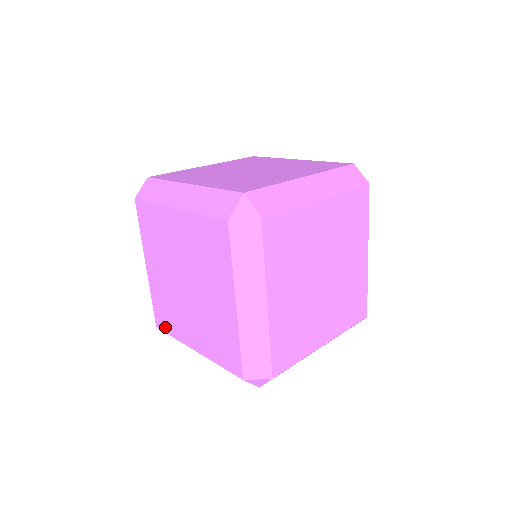
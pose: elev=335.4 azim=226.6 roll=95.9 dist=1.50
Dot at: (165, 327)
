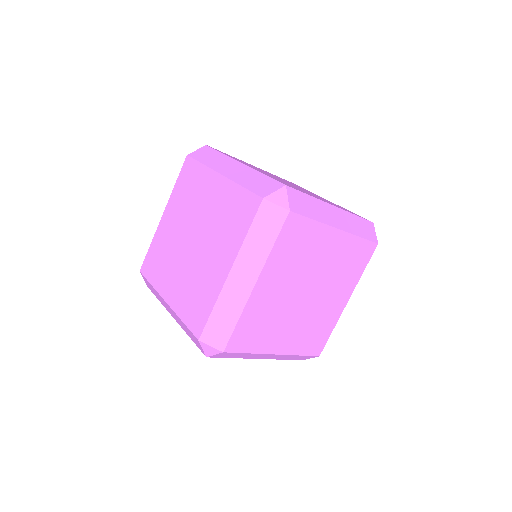
Dot at: (149, 273)
